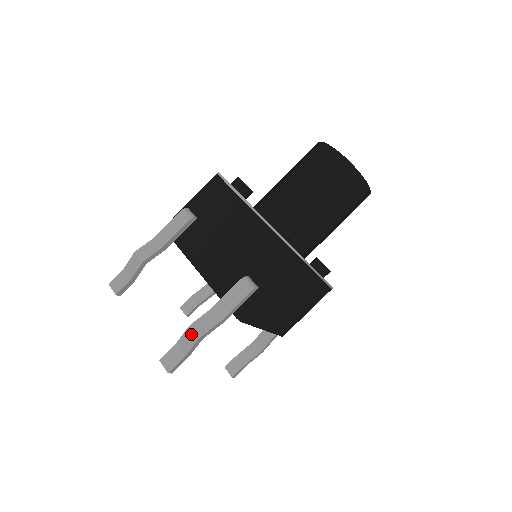
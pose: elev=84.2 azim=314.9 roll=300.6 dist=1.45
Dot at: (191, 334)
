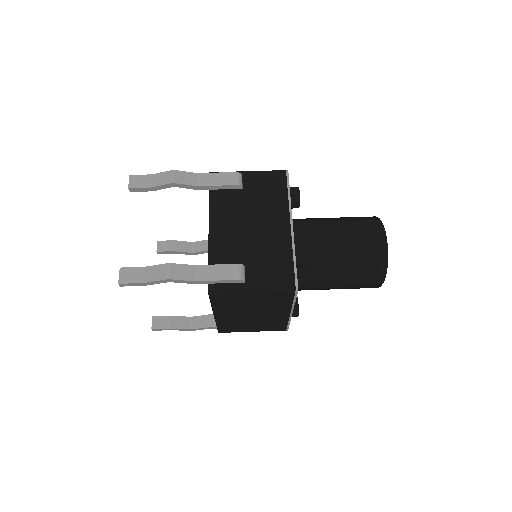
Dot at: (164, 270)
